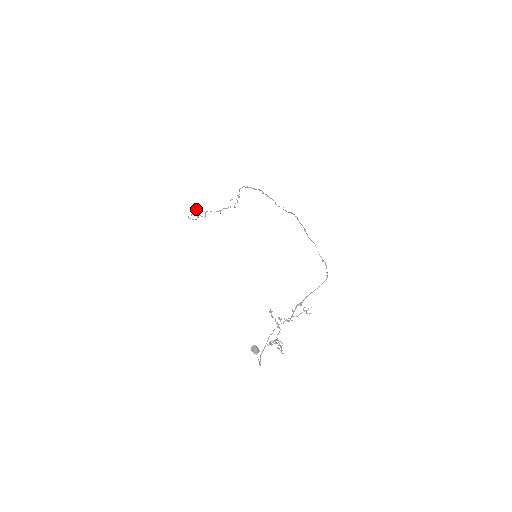
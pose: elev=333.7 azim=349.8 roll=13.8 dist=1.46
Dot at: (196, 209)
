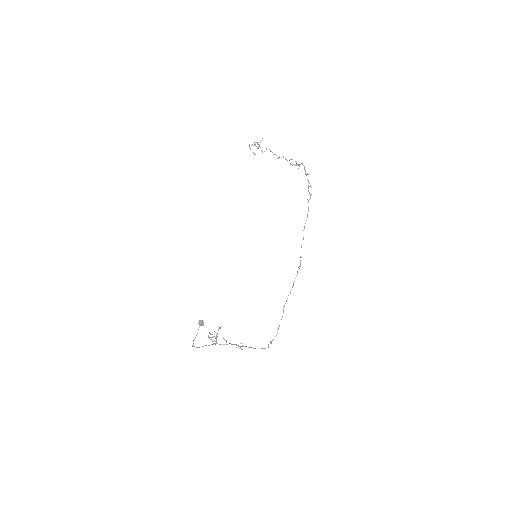
Dot at: occluded
